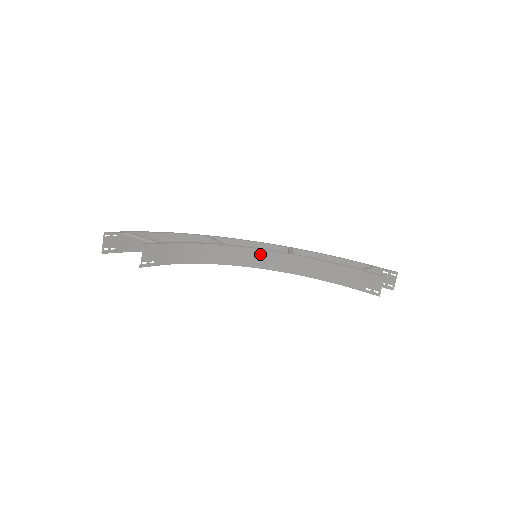
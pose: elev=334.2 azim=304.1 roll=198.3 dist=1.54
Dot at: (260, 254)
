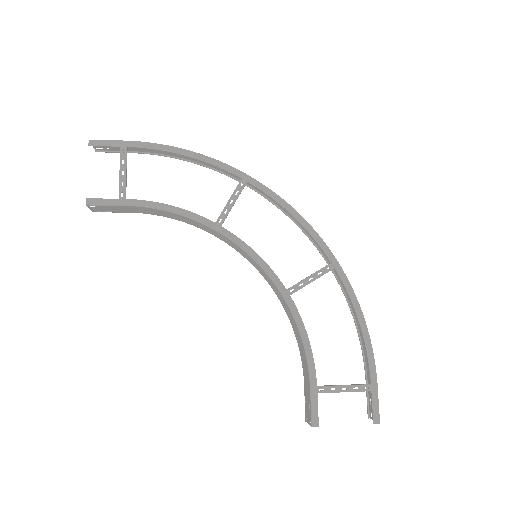
Dot at: (255, 262)
